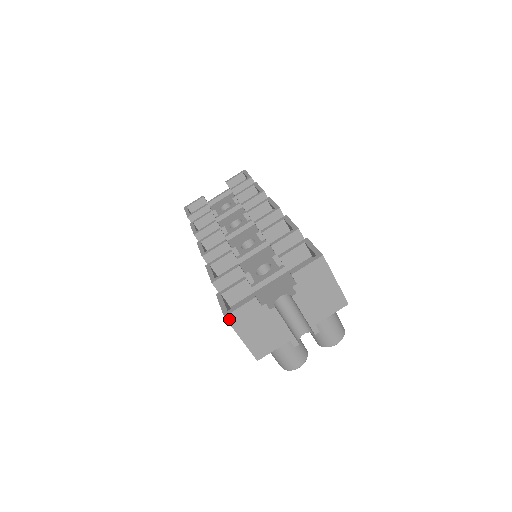
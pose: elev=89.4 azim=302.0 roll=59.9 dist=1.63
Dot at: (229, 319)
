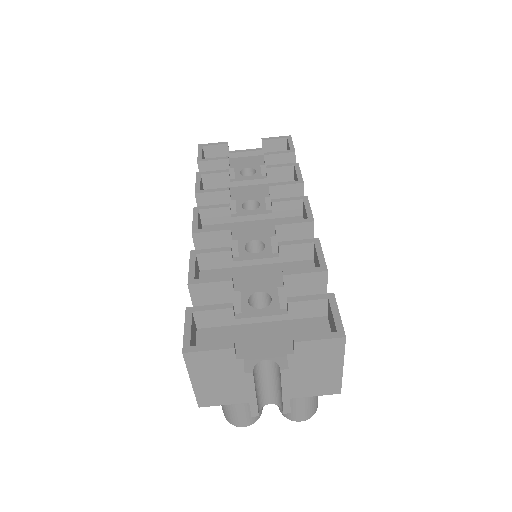
Dot at: (187, 357)
